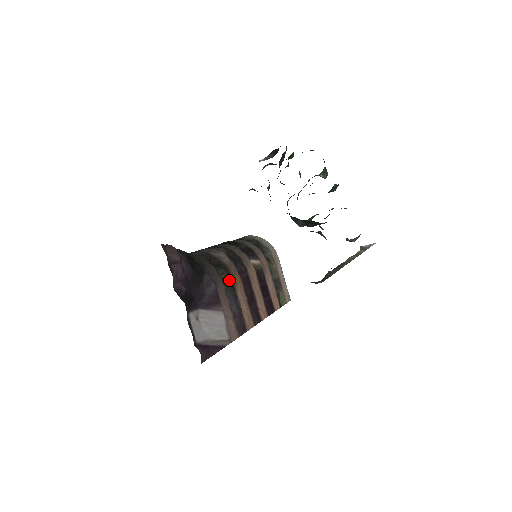
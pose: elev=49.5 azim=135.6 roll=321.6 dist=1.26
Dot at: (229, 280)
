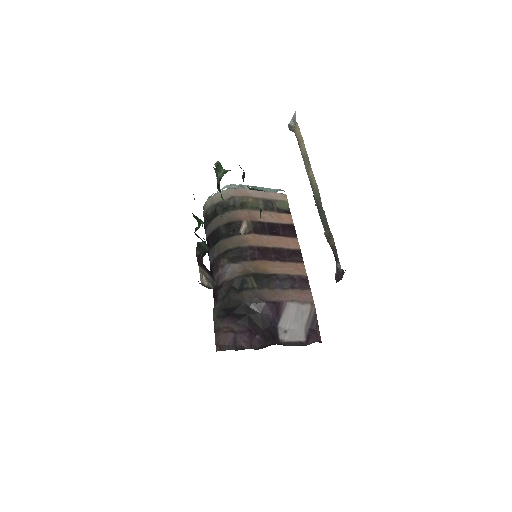
Dot at: (260, 279)
